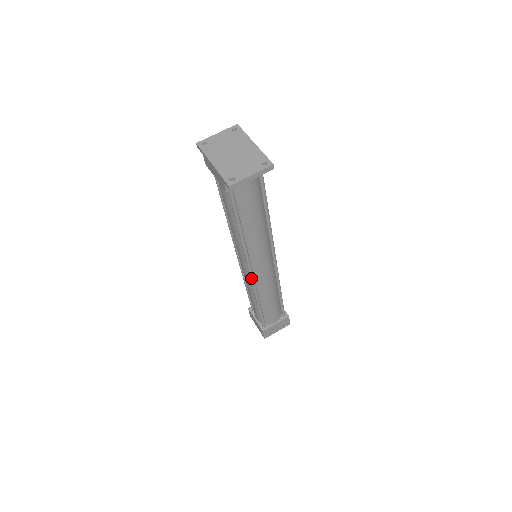
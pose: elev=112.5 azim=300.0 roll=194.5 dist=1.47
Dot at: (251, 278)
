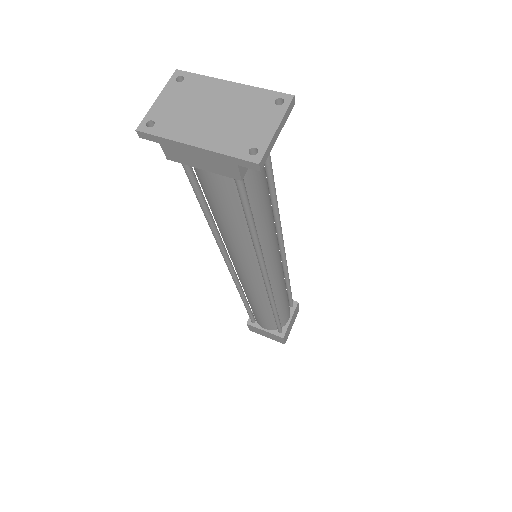
Dot at: (268, 287)
